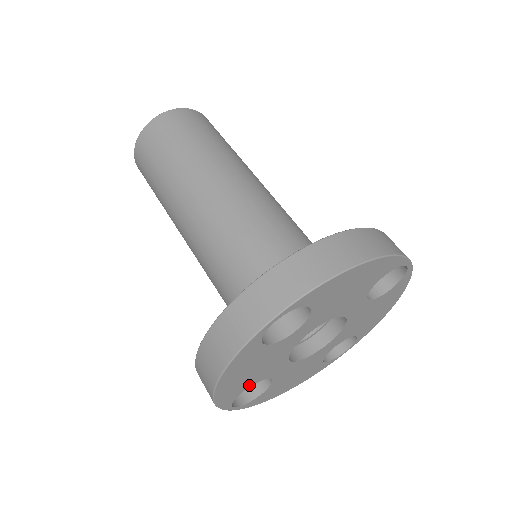
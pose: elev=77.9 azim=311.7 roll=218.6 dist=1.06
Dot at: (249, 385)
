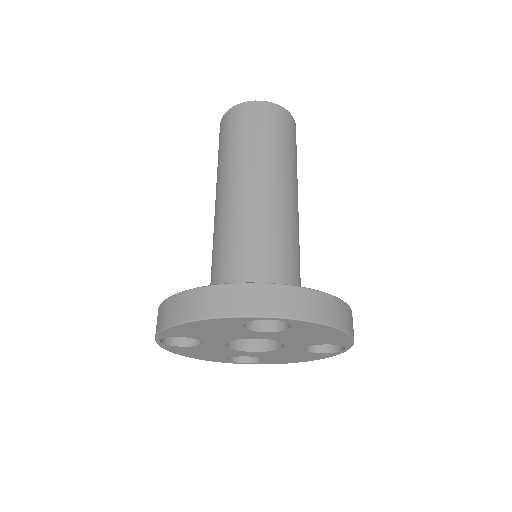
Dot at: (191, 336)
